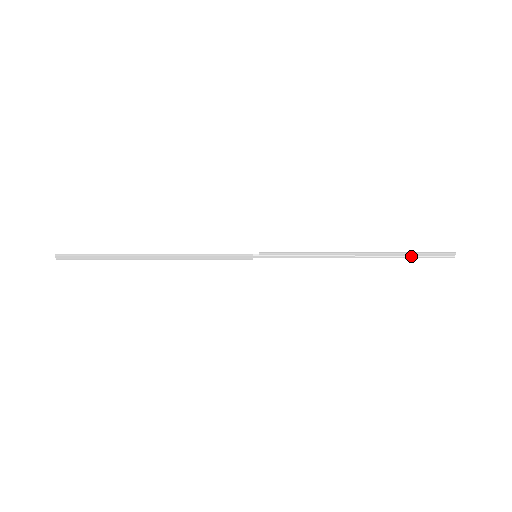
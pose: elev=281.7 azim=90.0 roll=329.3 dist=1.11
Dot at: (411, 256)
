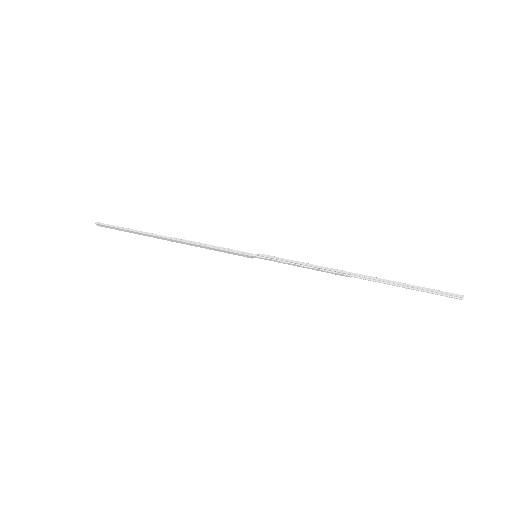
Dot at: (412, 288)
